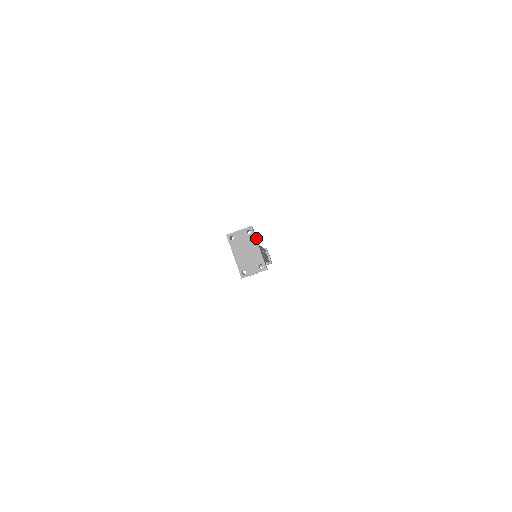
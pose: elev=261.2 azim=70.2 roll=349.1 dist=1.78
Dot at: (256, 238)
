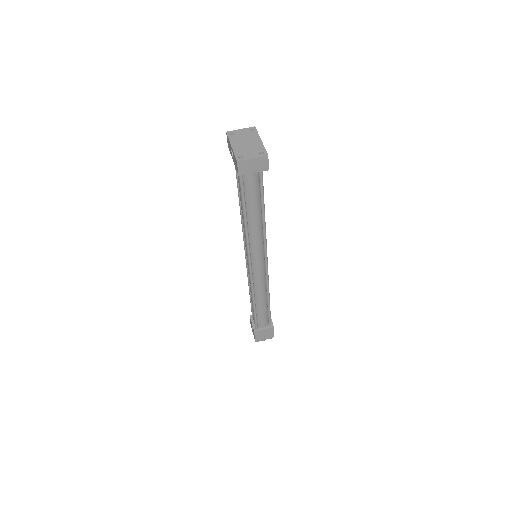
Dot at: occluded
